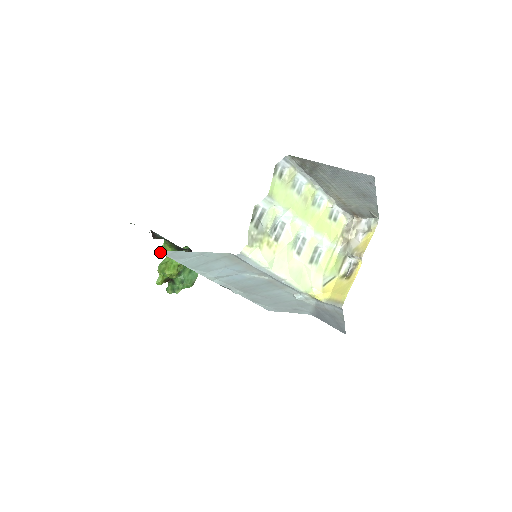
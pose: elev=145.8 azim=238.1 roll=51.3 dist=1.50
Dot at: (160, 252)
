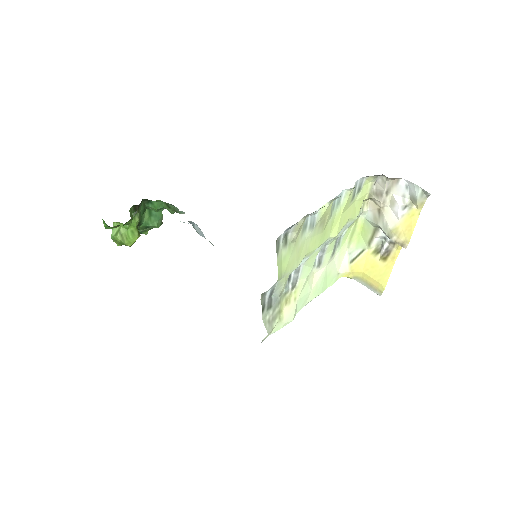
Dot at: occluded
